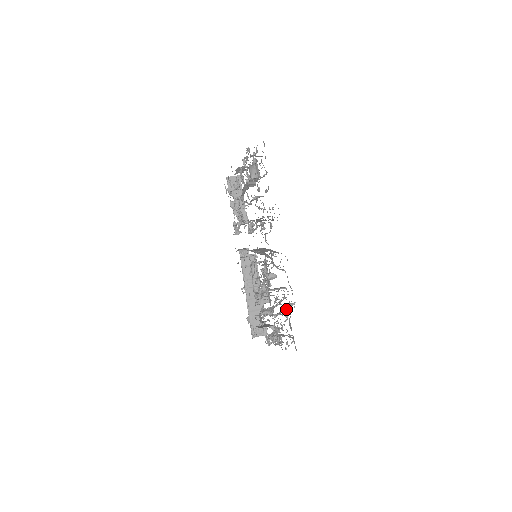
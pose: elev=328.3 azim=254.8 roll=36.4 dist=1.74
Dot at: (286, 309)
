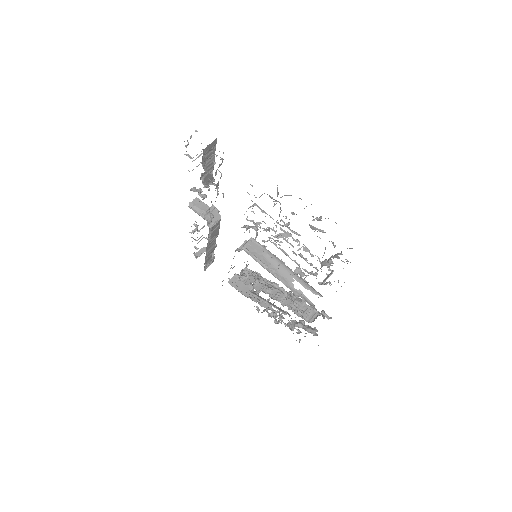
Dot at: occluded
